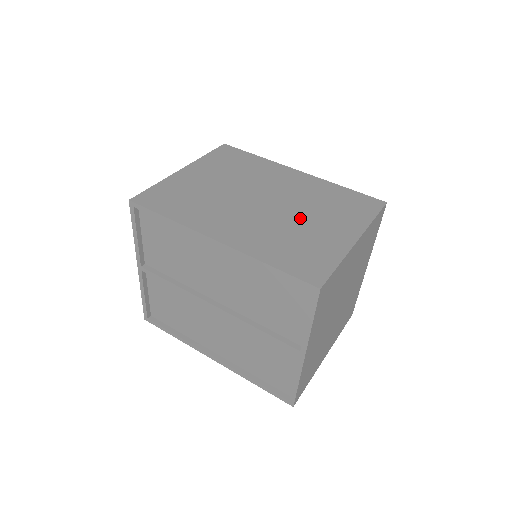
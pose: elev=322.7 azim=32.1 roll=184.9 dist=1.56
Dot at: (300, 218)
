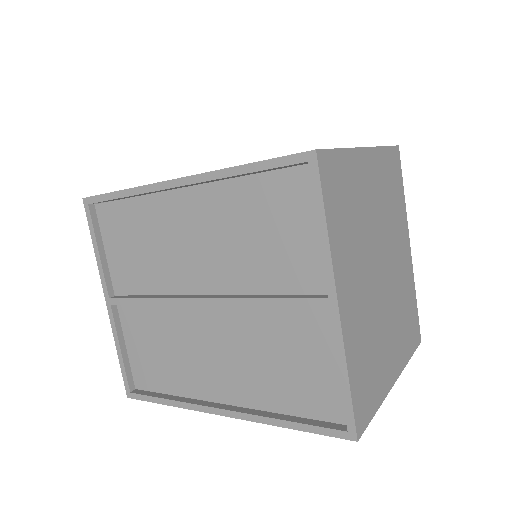
Dot at: occluded
